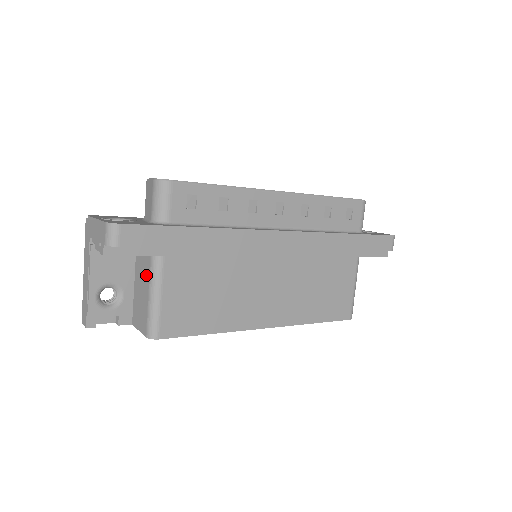
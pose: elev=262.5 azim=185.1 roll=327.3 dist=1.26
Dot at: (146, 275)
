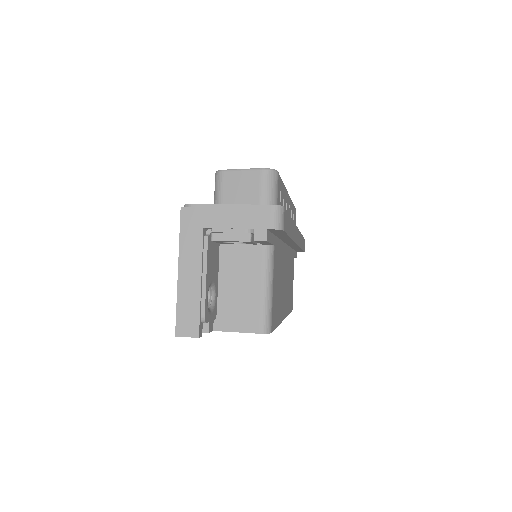
Dot at: (253, 268)
